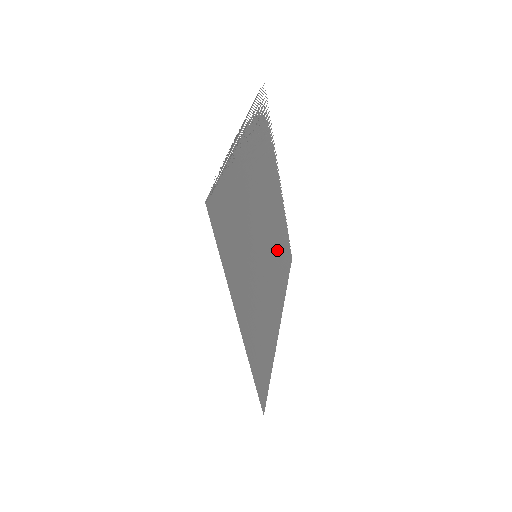
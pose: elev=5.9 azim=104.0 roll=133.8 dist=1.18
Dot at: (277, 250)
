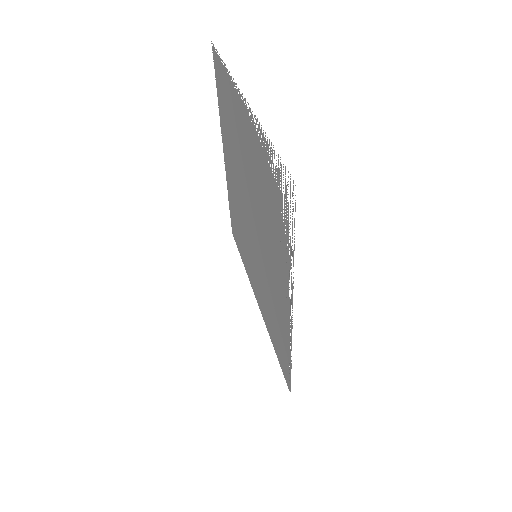
Dot at: (235, 152)
